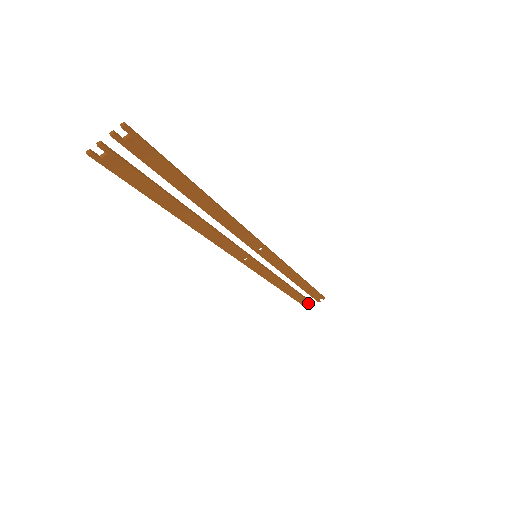
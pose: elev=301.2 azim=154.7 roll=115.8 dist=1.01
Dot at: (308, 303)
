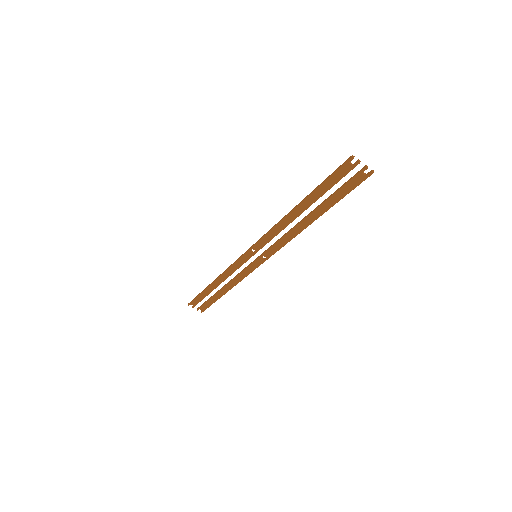
Dot at: (196, 303)
